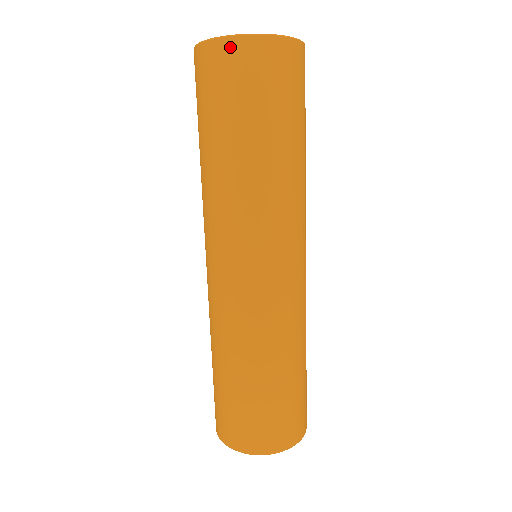
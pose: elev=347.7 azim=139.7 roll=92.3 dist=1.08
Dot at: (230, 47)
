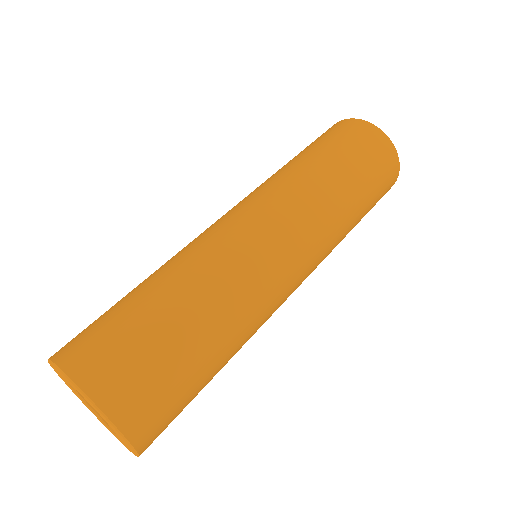
Dot at: (352, 122)
